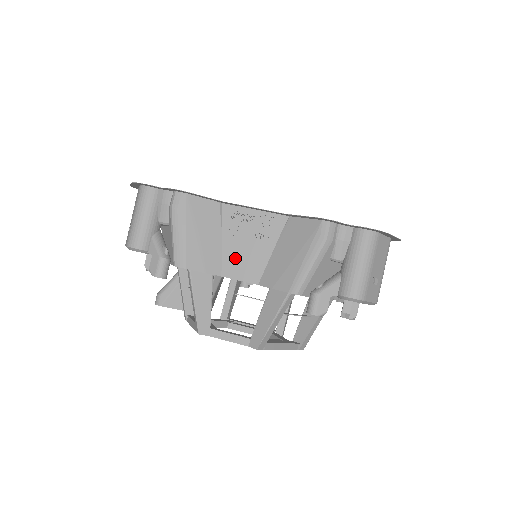
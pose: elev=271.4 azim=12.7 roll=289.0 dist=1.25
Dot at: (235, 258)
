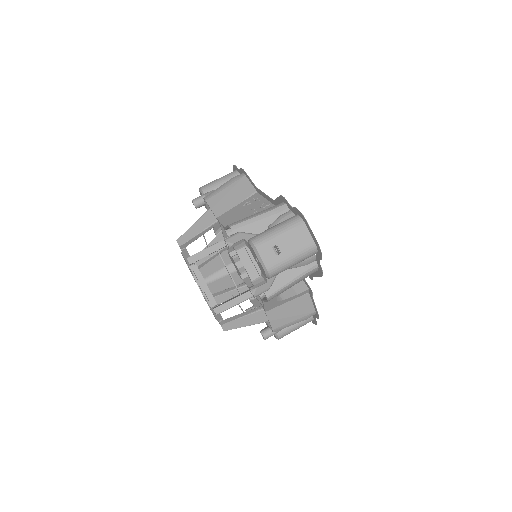
Dot at: (232, 213)
